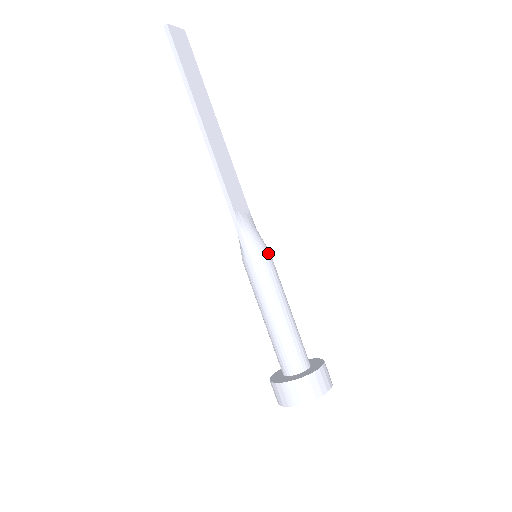
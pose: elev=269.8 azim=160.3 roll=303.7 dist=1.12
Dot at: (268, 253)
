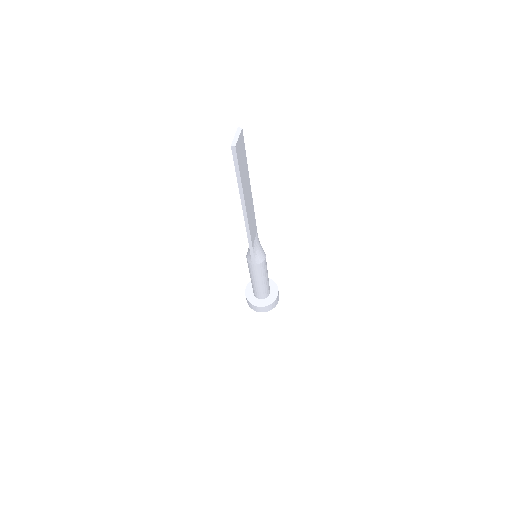
Dot at: (265, 258)
